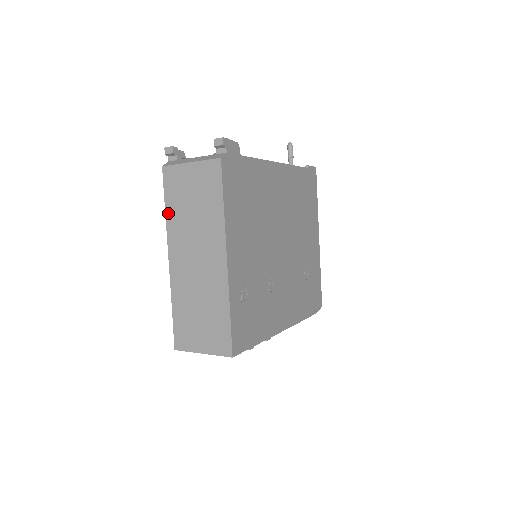
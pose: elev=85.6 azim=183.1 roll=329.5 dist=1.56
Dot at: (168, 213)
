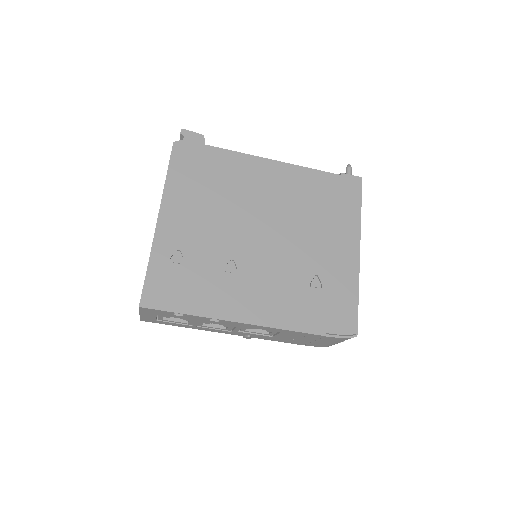
Dot at: occluded
